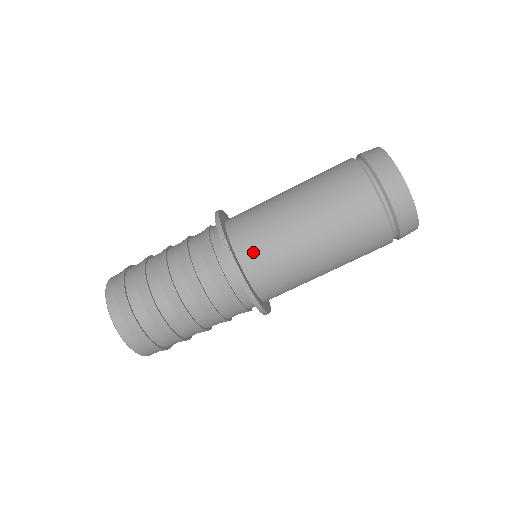
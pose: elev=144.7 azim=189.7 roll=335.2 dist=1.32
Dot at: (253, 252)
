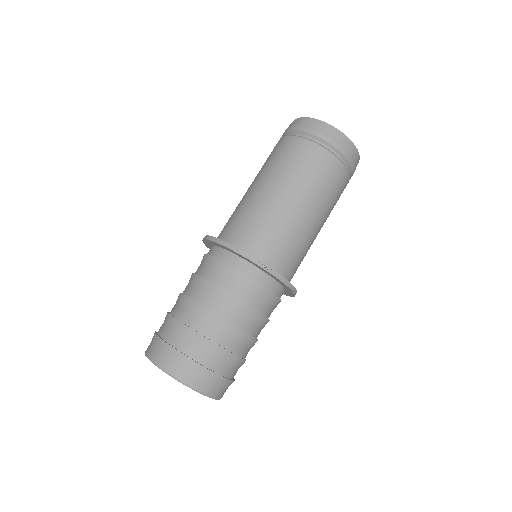
Dot at: (281, 258)
